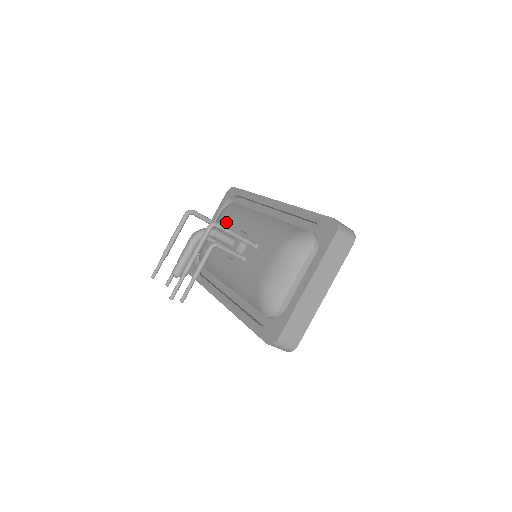
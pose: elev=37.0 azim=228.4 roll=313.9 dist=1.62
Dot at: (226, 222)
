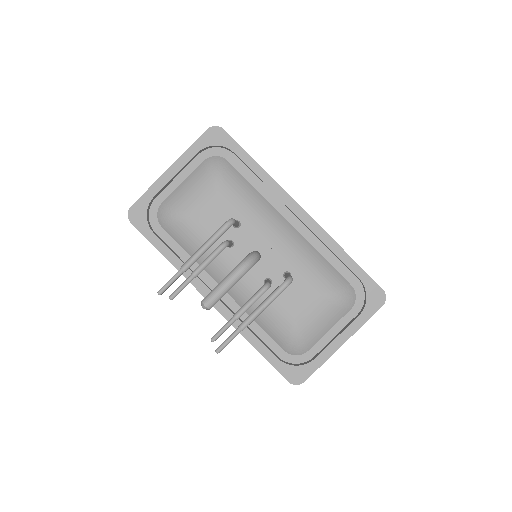
Dot at: (230, 204)
